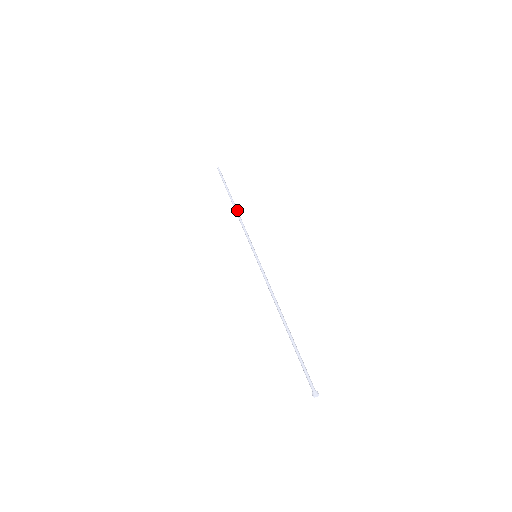
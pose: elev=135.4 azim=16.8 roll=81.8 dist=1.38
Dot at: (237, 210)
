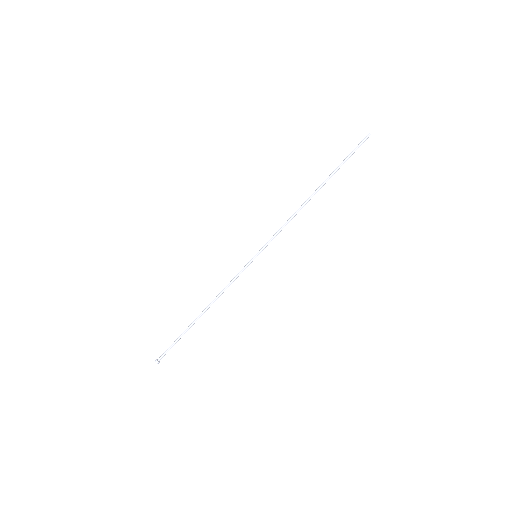
Dot at: (307, 202)
